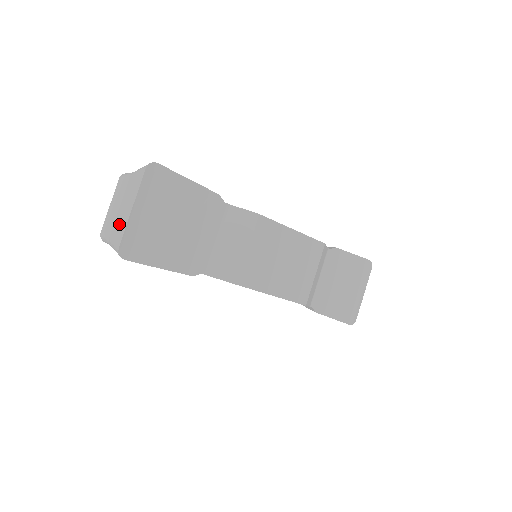
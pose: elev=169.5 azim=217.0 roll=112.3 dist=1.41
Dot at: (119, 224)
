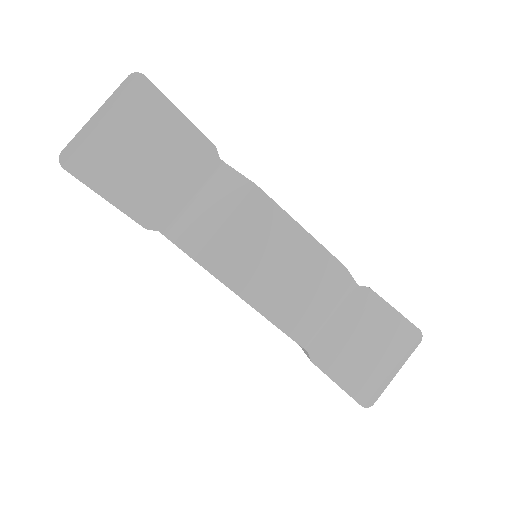
Dot at: occluded
